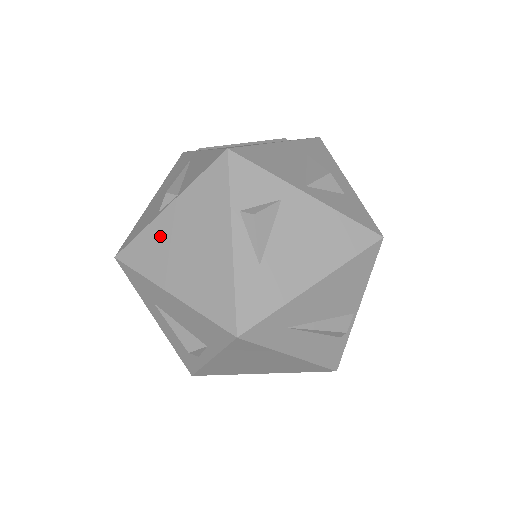
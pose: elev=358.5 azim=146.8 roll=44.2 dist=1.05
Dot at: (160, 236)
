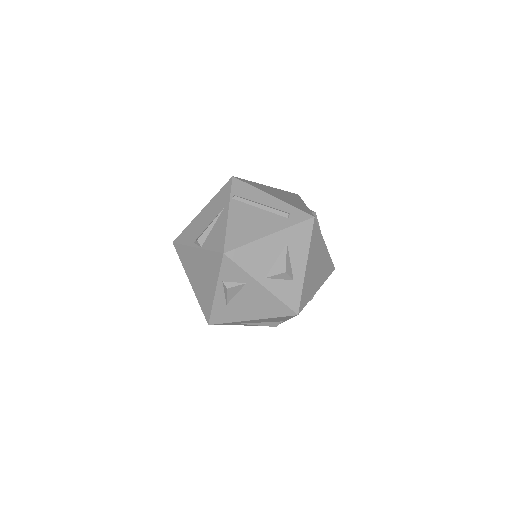
Dot at: (191, 256)
